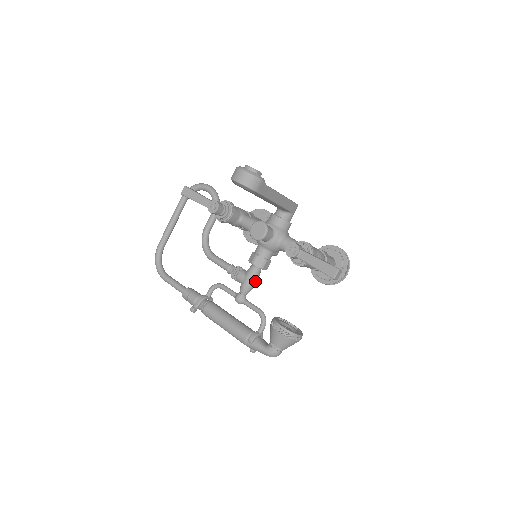
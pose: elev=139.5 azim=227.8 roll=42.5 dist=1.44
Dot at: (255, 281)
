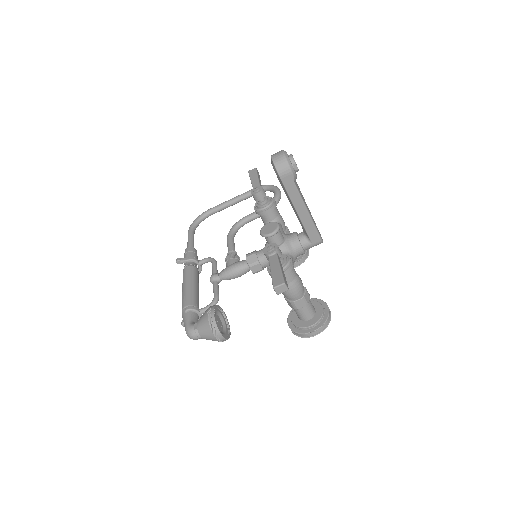
Dot at: (237, 273)
